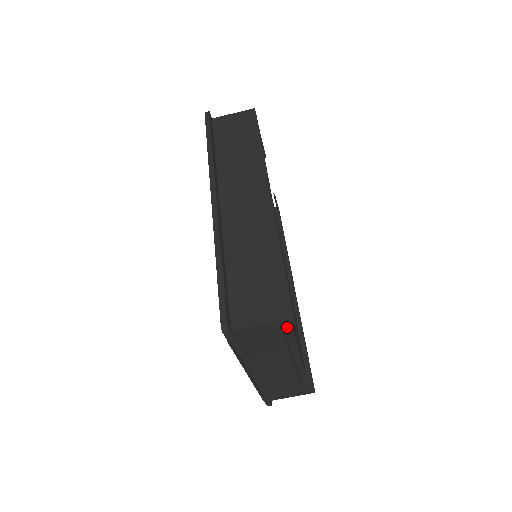
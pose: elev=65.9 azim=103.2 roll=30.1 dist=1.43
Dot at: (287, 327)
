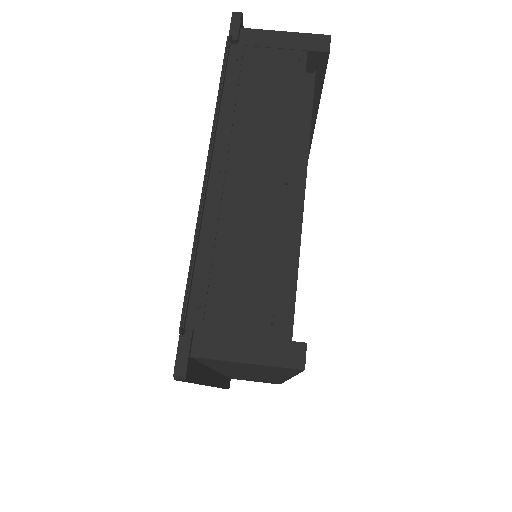
Dot at: (304, 125)
